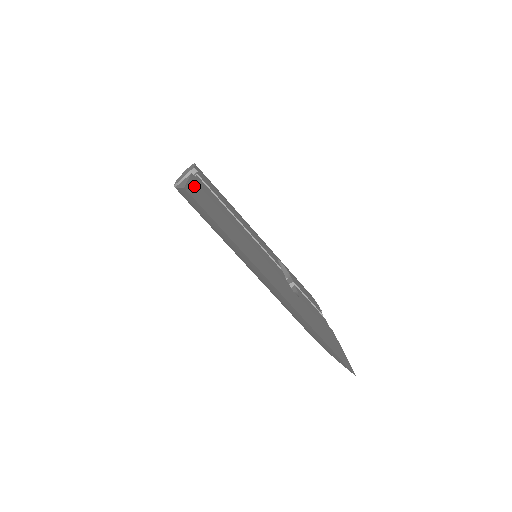
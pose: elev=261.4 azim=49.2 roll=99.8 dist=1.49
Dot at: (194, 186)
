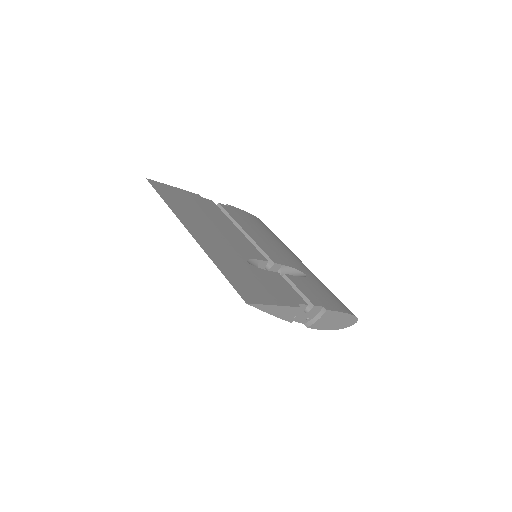
Dot at: (176, 190)
